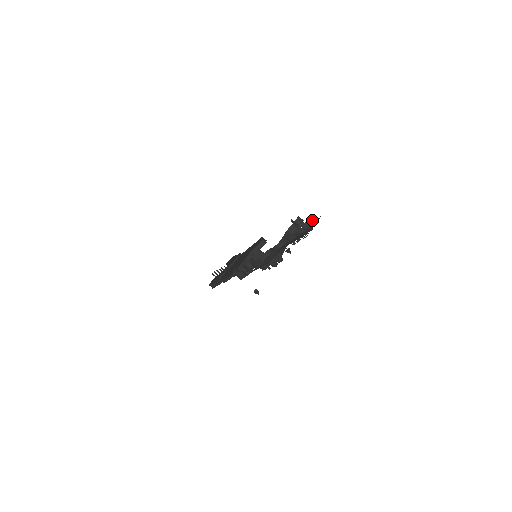
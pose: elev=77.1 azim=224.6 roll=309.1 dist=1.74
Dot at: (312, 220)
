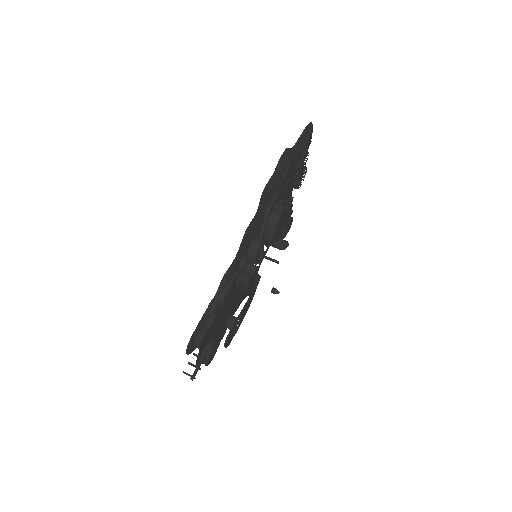
Dot at: occluded
